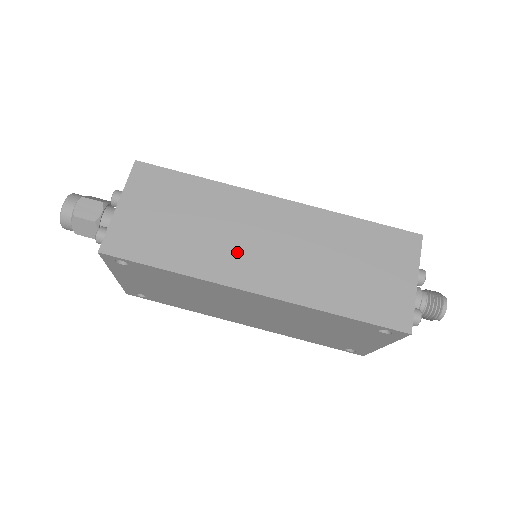
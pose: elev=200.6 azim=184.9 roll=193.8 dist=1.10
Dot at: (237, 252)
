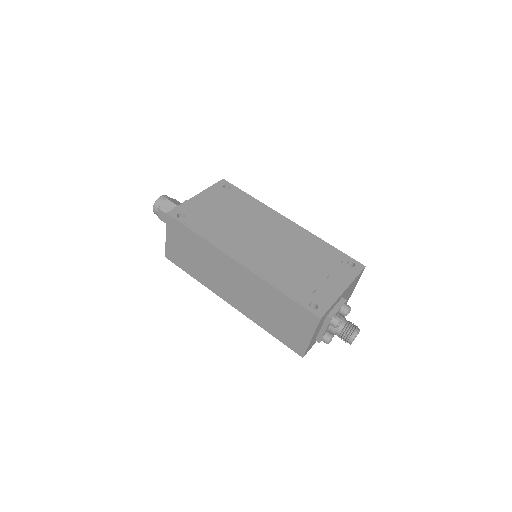
Dot at: (220, 282)
